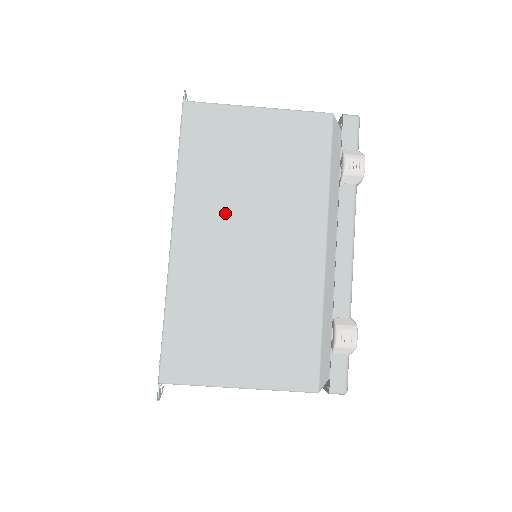
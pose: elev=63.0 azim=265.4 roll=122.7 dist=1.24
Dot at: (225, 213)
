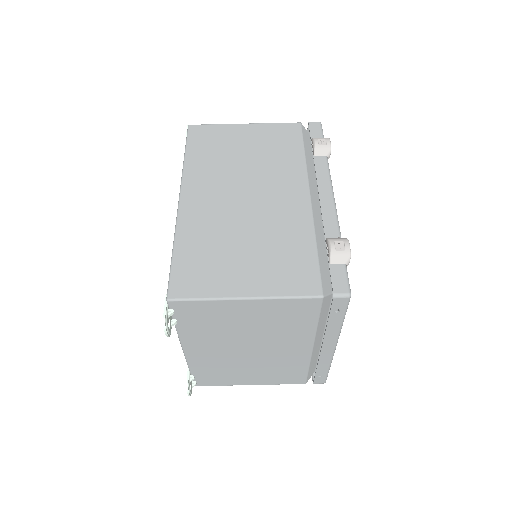
Dot at: (223, 180)
